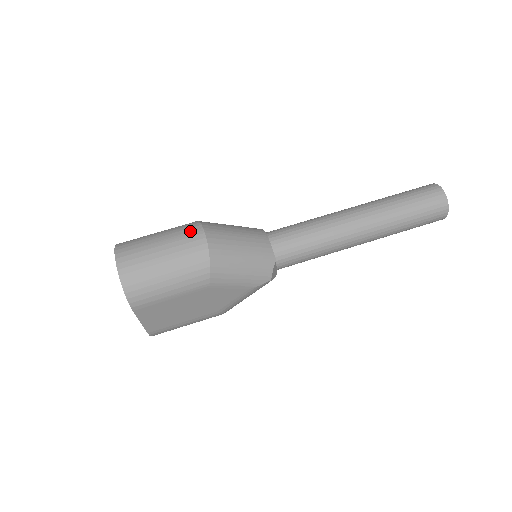
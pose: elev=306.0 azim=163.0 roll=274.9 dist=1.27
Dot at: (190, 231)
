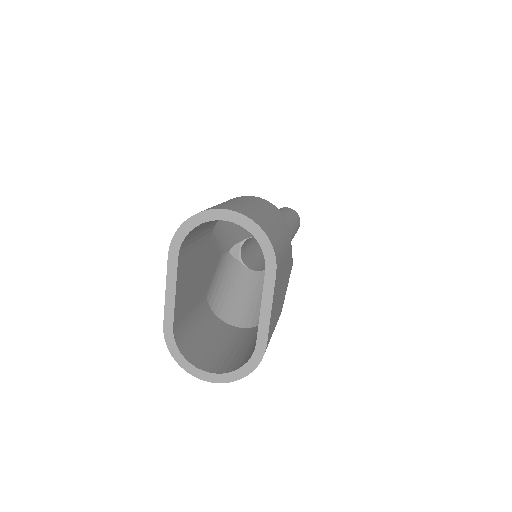
Dot at: (241, 197)
